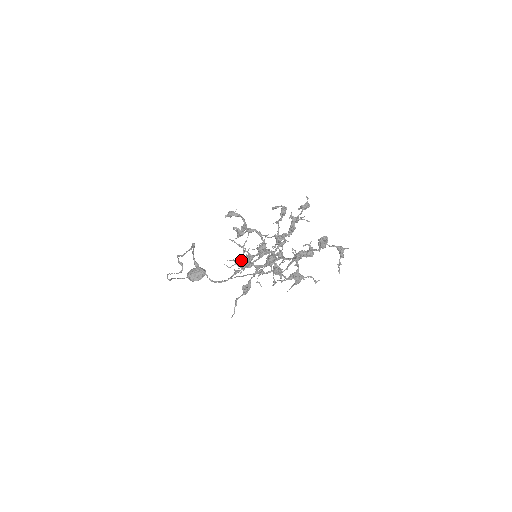
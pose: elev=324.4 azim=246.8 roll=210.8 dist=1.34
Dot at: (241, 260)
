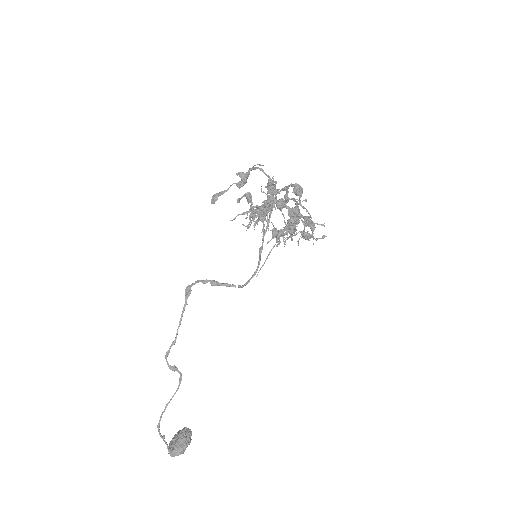
Dot at: (268, 187)
